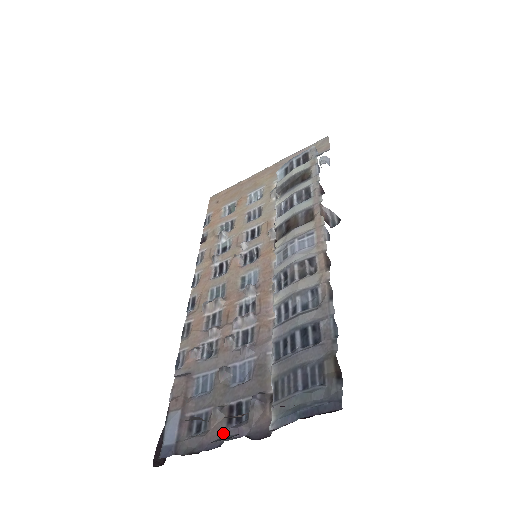
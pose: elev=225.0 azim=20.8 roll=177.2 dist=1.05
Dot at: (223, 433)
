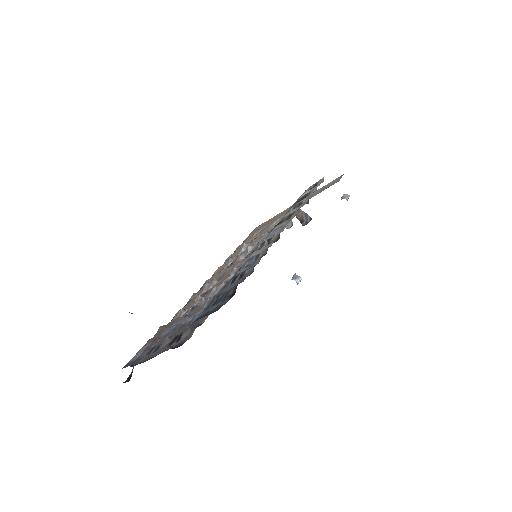
Dot at: (163, 350)
